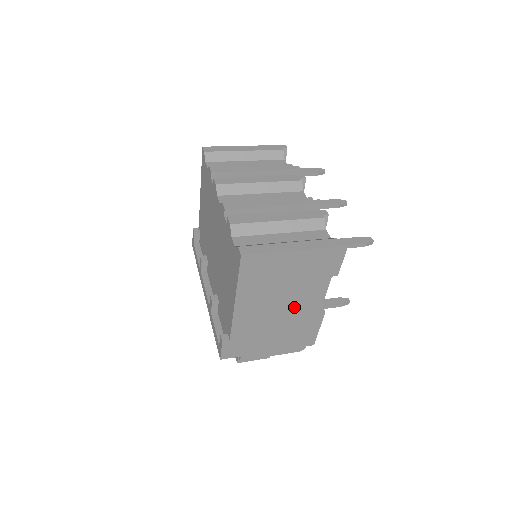
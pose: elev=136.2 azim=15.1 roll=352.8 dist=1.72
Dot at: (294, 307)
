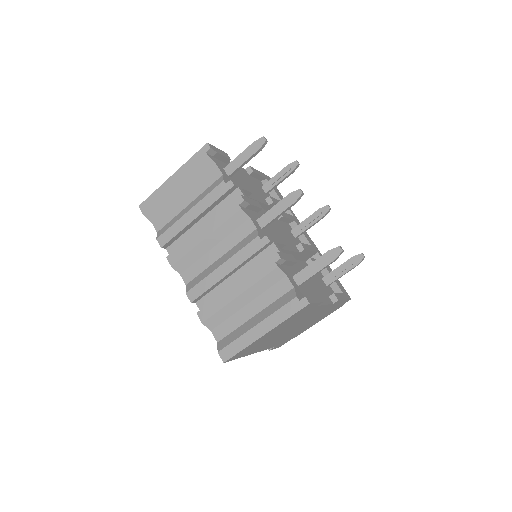
Dot at: (305, 320)
